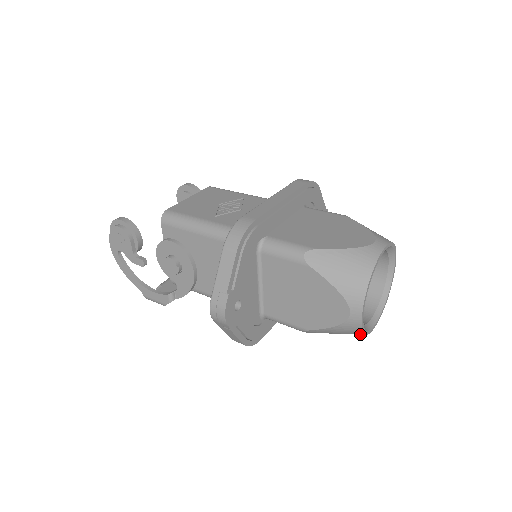
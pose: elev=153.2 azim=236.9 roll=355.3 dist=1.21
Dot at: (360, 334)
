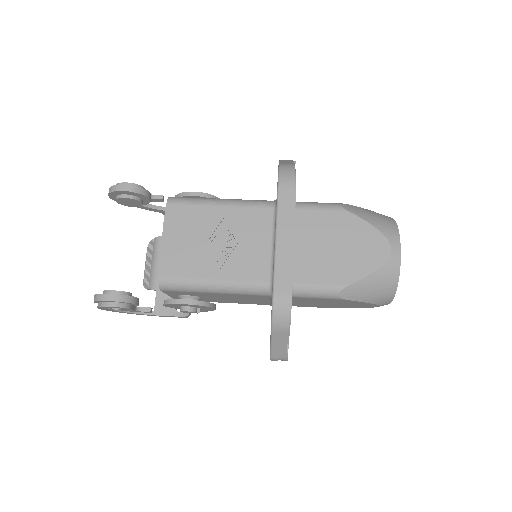
Dot at: occluded
